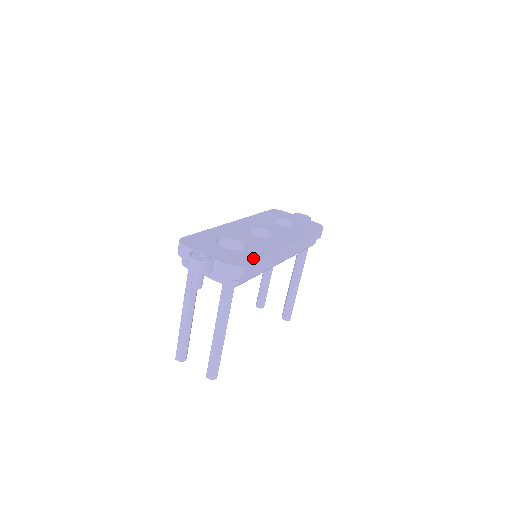
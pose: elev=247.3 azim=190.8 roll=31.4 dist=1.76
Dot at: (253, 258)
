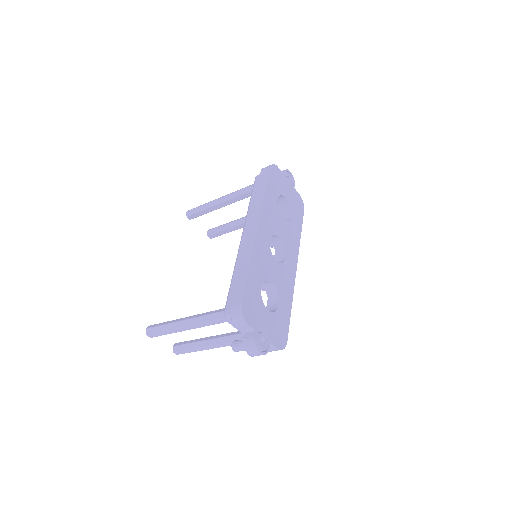
Dot at: (287, 323)
